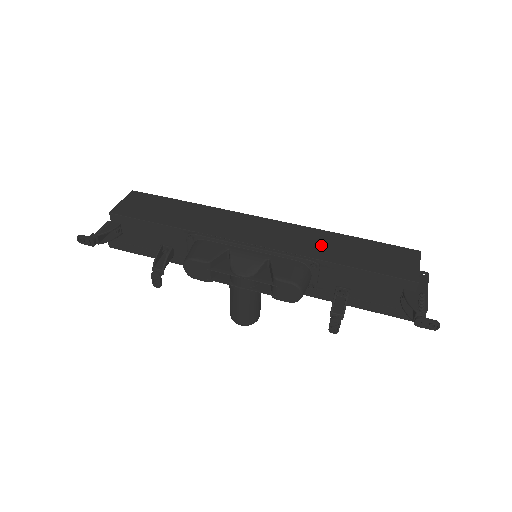
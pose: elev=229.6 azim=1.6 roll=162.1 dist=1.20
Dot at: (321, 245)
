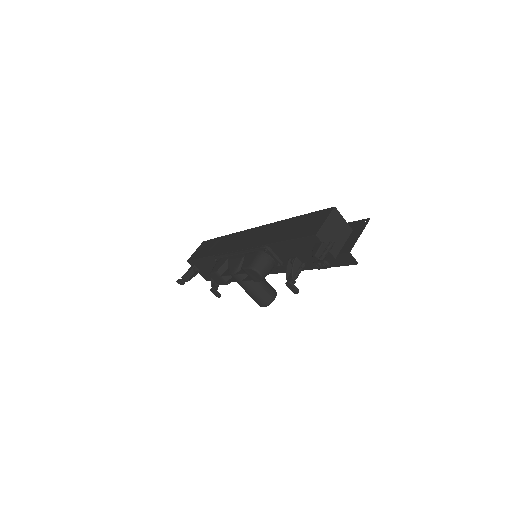
Dot at: (274, 233)
